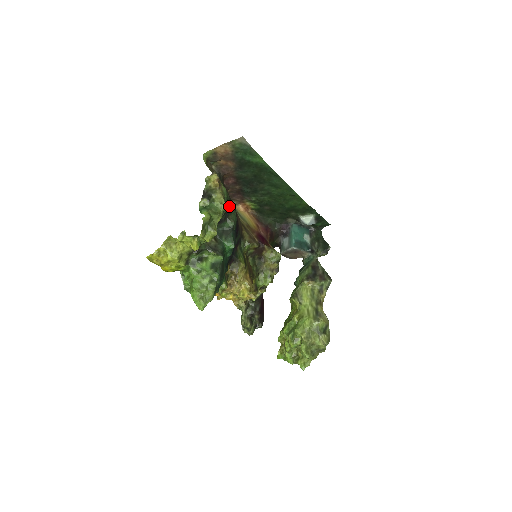
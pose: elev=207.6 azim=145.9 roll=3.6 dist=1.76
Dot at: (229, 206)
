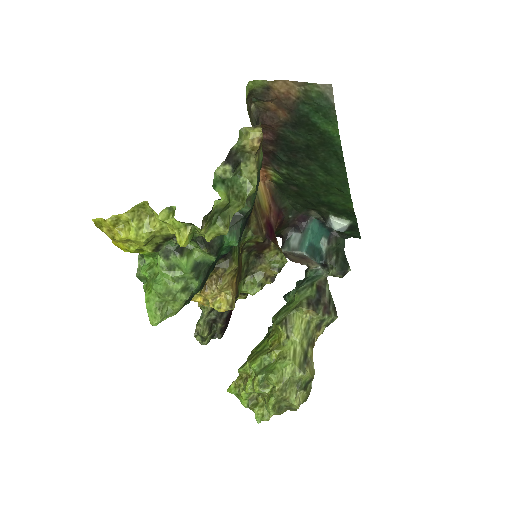
Dot at: occluded
